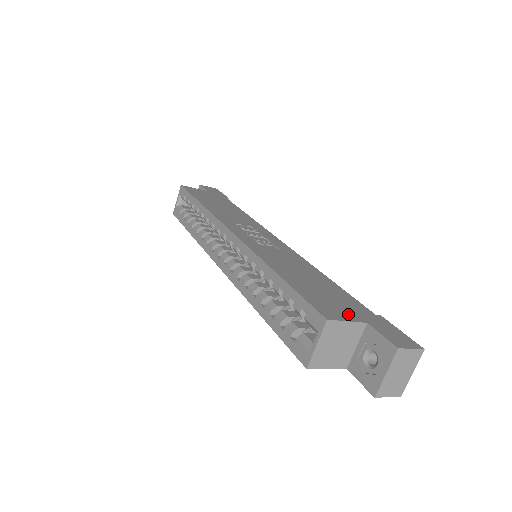
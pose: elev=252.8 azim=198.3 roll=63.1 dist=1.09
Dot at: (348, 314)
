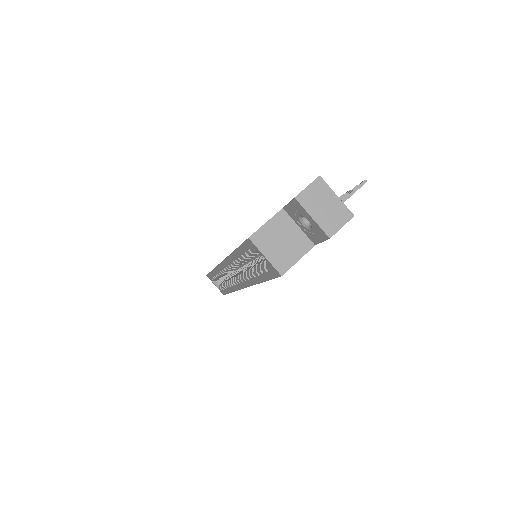
Dot at: occluded
